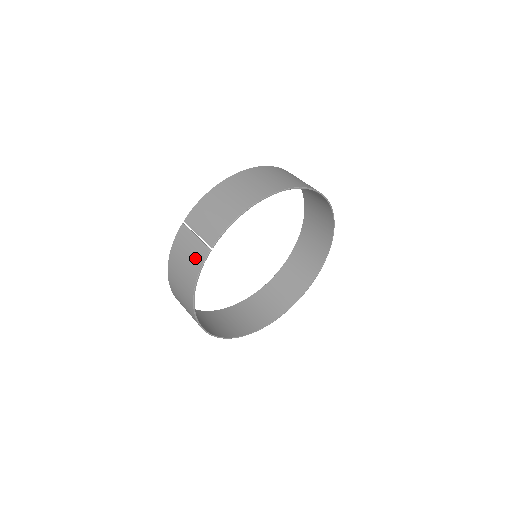
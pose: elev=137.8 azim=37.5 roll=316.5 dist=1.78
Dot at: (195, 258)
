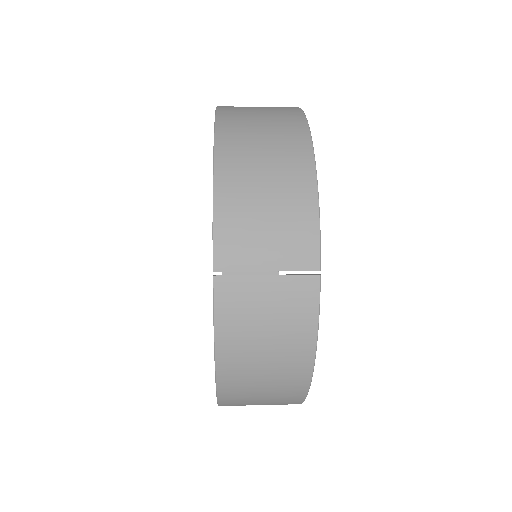
Dot at: (294, 310)
